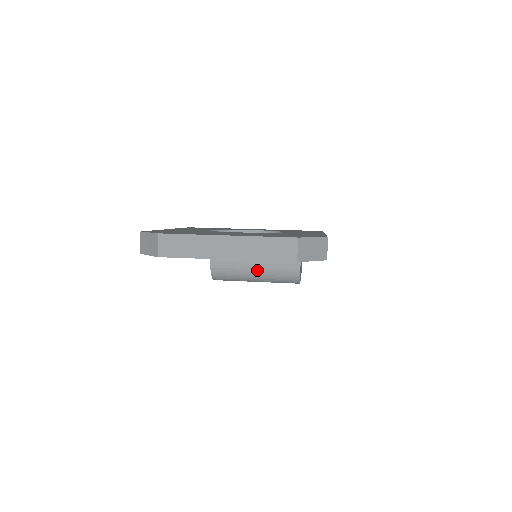
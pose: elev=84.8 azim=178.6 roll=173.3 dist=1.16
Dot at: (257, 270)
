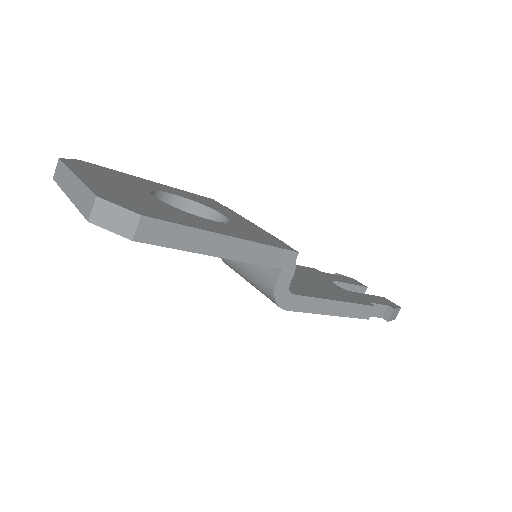
Dot at: (246, 270)
